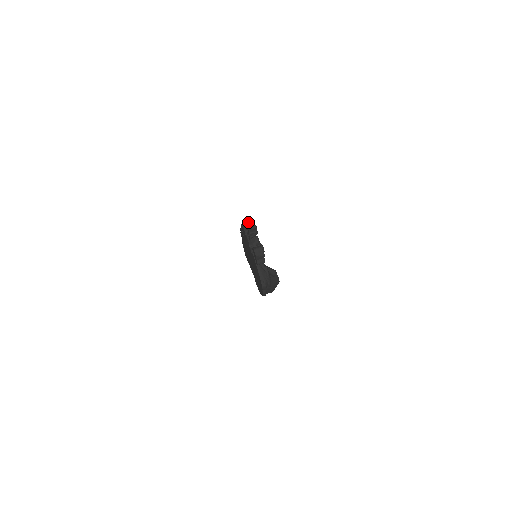
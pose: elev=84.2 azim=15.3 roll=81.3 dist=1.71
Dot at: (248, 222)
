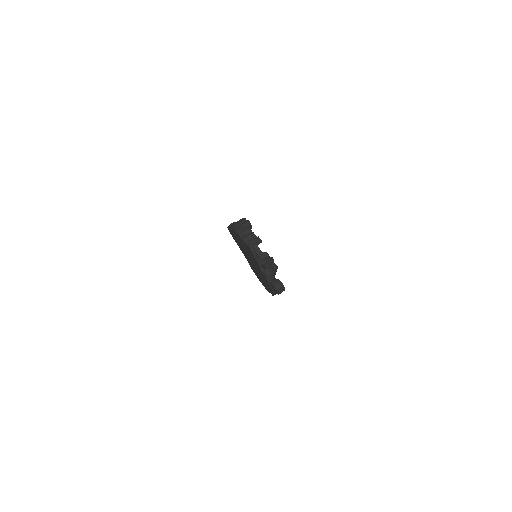
Dot at: (251, 237)
